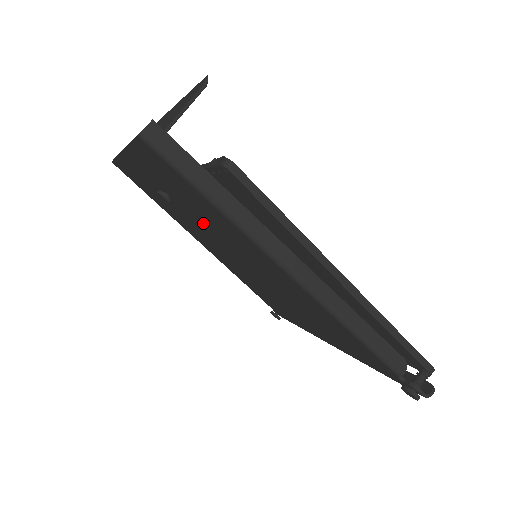
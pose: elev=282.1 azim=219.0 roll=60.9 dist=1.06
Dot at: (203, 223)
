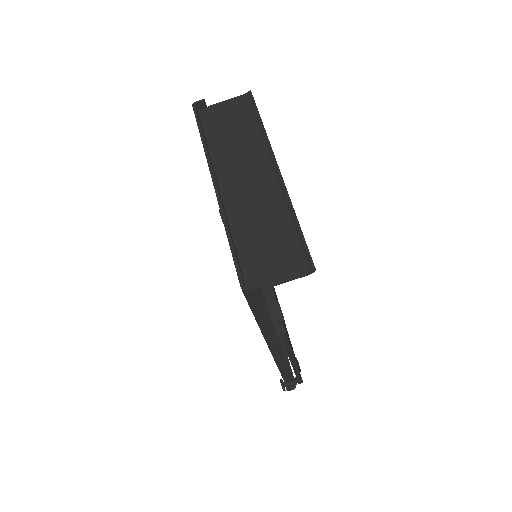
Dot at: occluded
